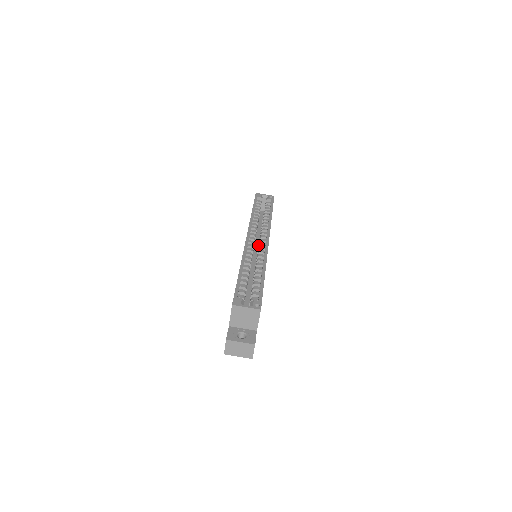
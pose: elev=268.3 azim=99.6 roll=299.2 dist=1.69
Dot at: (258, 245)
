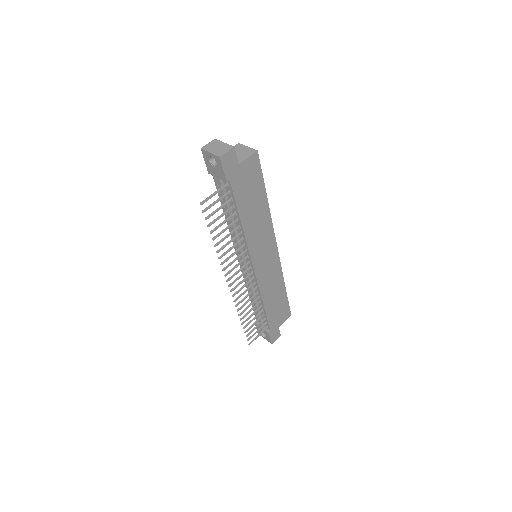
Dot at: occluded
